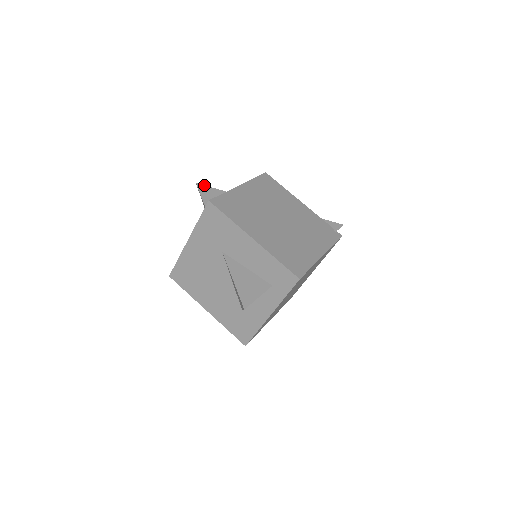
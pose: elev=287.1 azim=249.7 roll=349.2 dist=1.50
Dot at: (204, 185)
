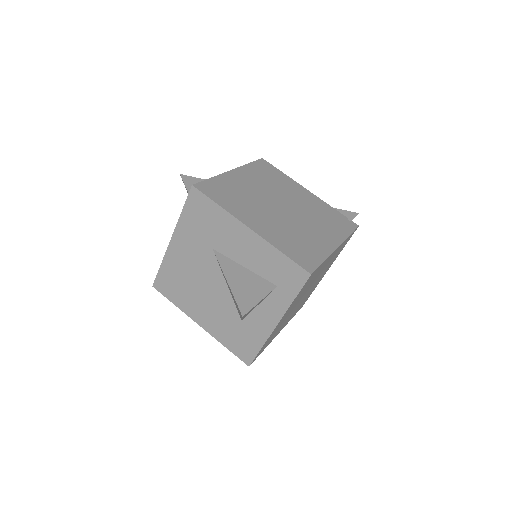
Dot at: (190, 176)
